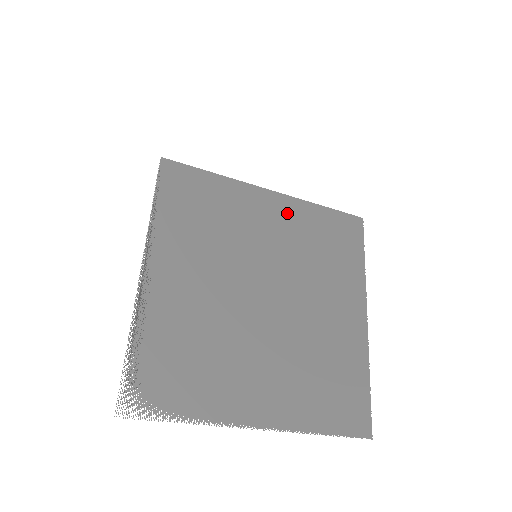
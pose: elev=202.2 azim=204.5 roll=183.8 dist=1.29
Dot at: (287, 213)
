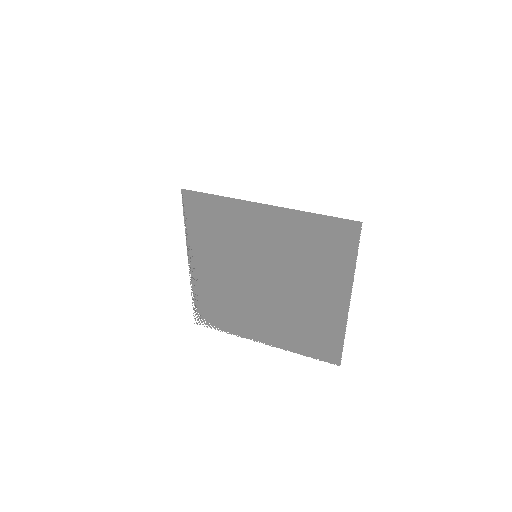
Dot at: (280, 223)
